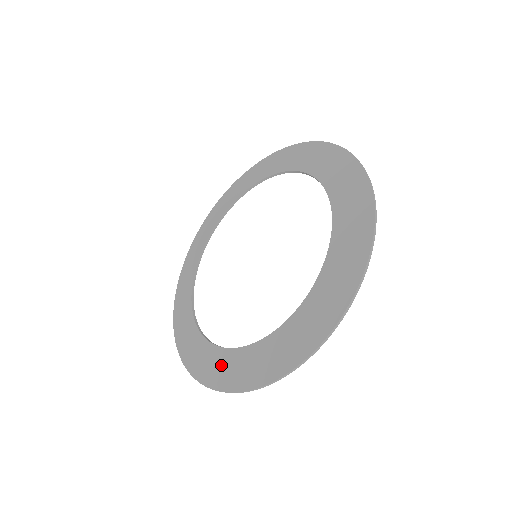
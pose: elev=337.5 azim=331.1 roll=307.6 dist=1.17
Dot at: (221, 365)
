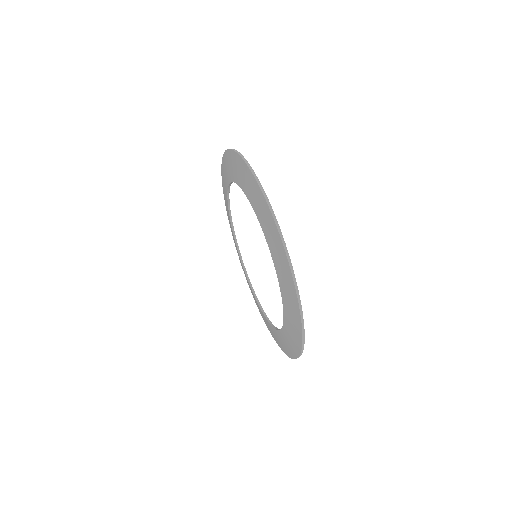
Dot at: (284, 342)
